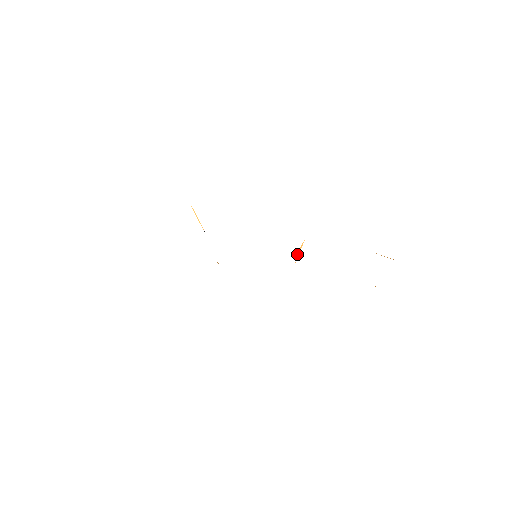
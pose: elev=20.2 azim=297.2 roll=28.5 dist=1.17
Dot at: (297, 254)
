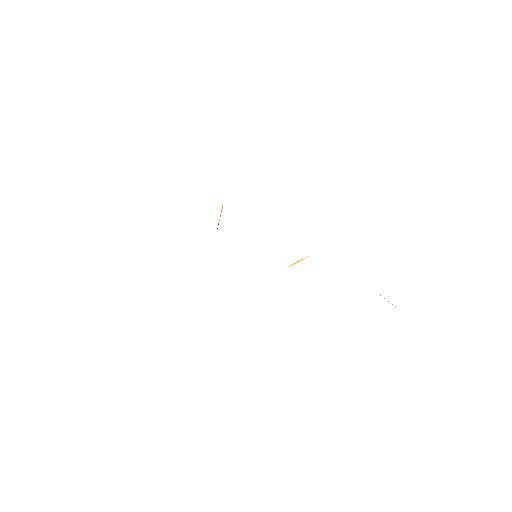
Dot at: (294, 263)
